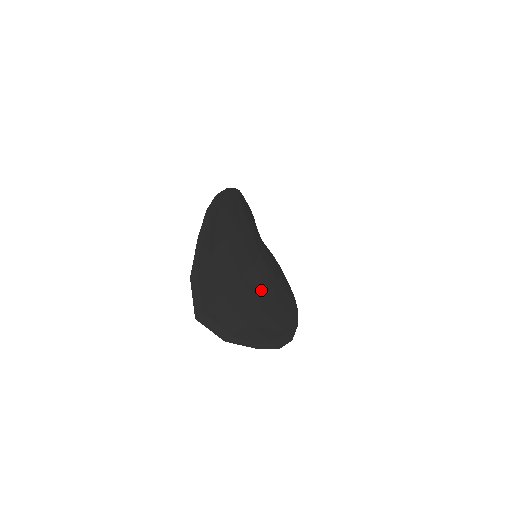
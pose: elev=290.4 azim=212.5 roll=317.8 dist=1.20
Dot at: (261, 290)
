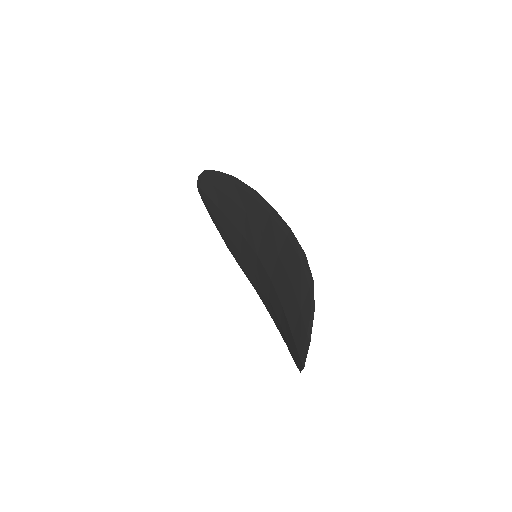
Dot at: occluded
